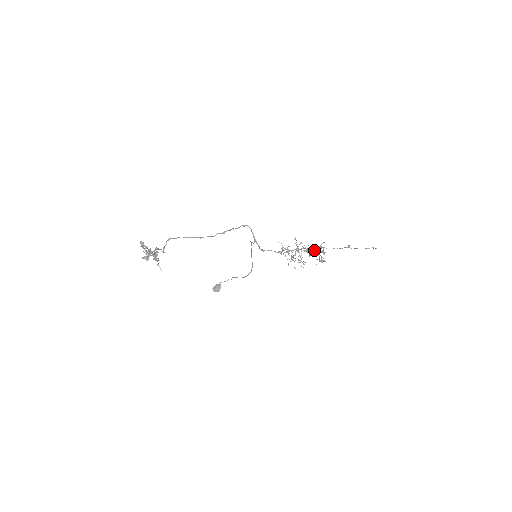
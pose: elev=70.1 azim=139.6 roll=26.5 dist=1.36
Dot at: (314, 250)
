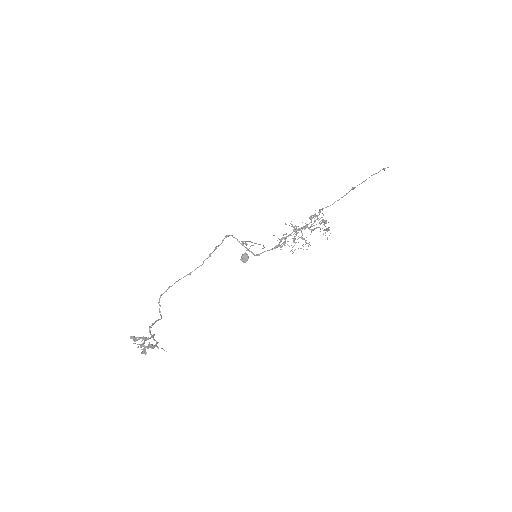
Dot at: (313, 225)
